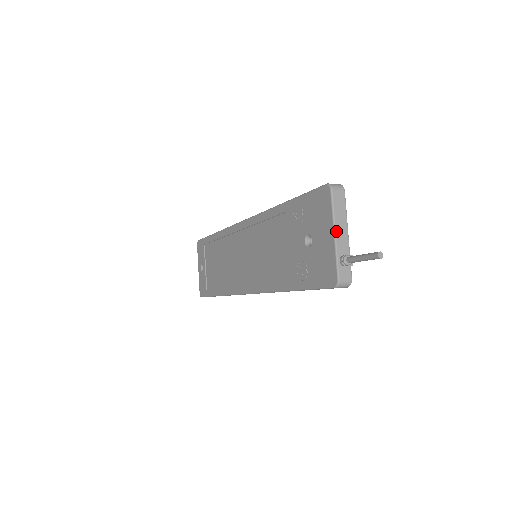
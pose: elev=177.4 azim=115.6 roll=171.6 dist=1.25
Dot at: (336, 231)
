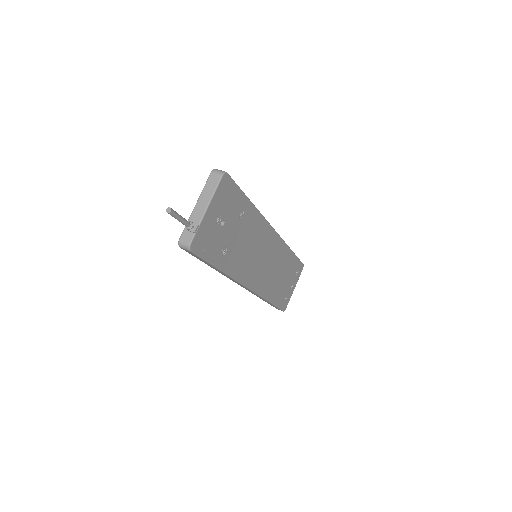
Dot at: (197, 203)
